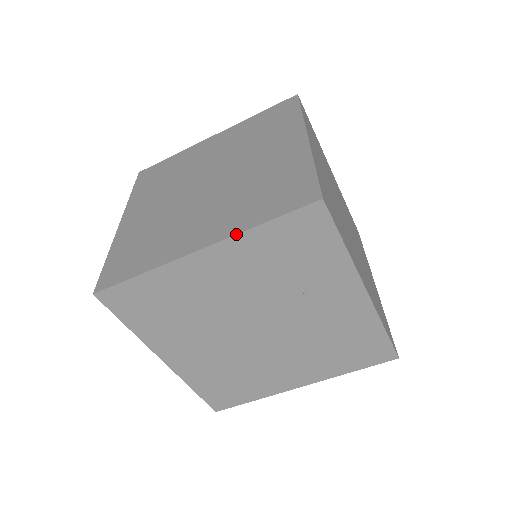
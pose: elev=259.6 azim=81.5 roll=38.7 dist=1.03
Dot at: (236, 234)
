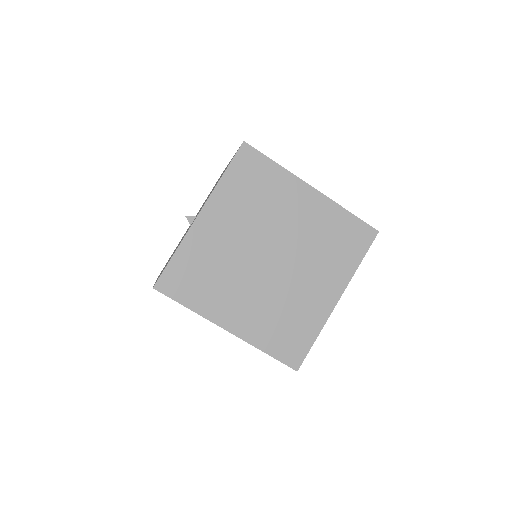
Dot at: occluded
